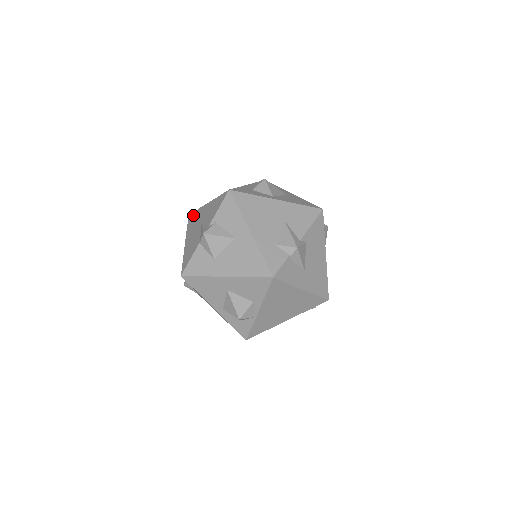
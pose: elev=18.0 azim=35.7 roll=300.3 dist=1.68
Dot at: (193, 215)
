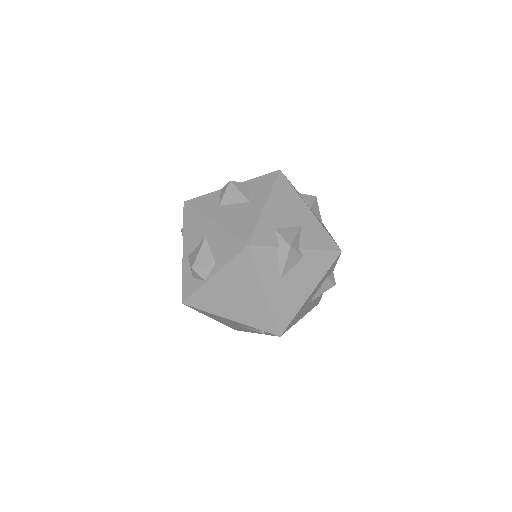
Dot at: occluded
